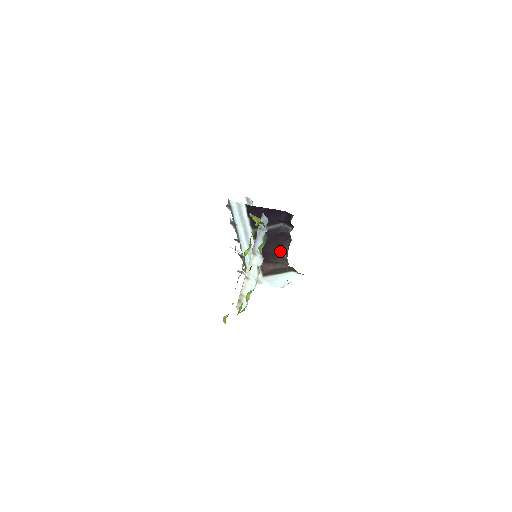
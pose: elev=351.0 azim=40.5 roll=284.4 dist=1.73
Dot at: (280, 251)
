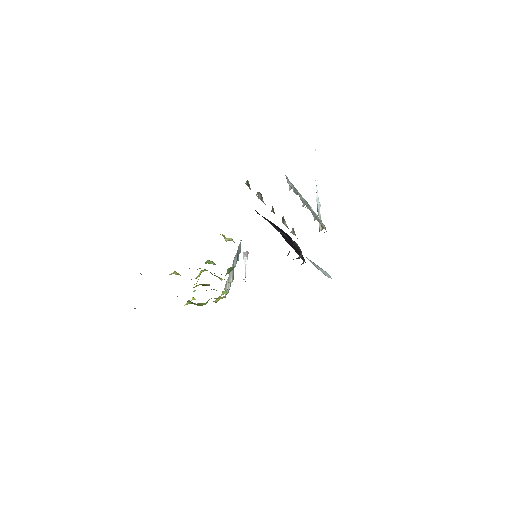
Dot at: occluded
